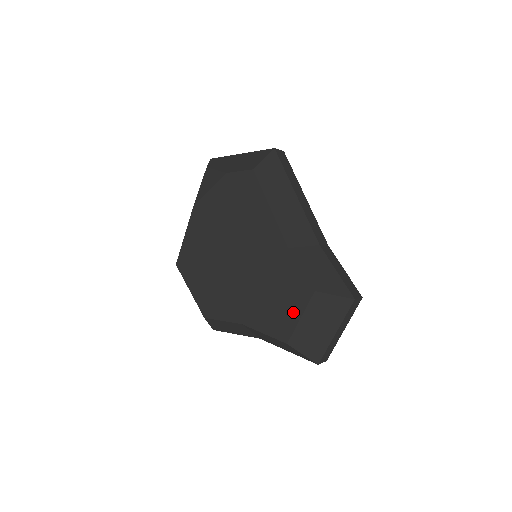
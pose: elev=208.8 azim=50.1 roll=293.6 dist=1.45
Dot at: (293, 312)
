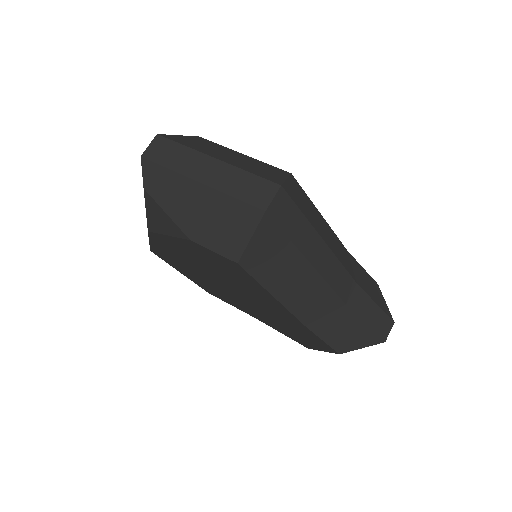
Dot at: (314, 346)
